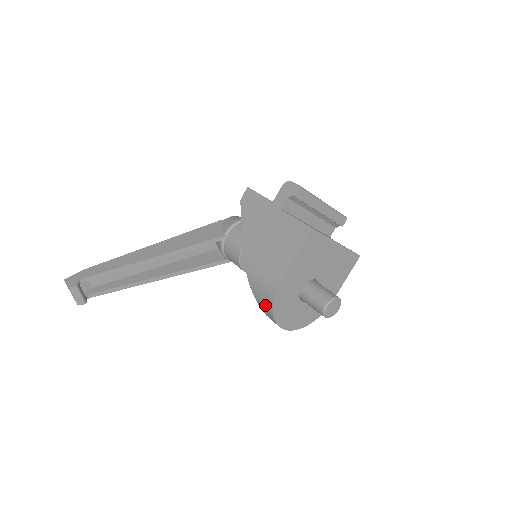
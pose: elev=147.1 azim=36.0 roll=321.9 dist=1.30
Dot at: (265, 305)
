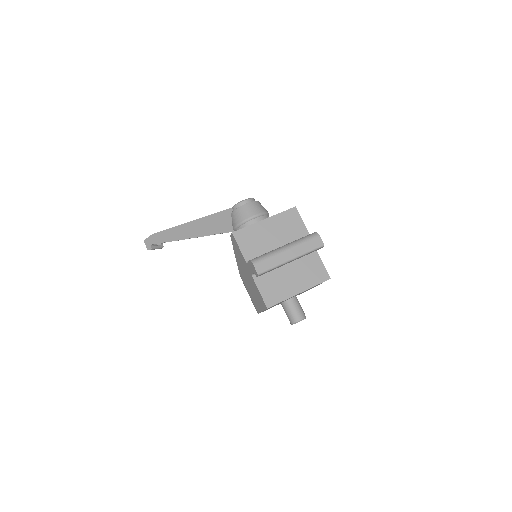
Dot at: occluded
